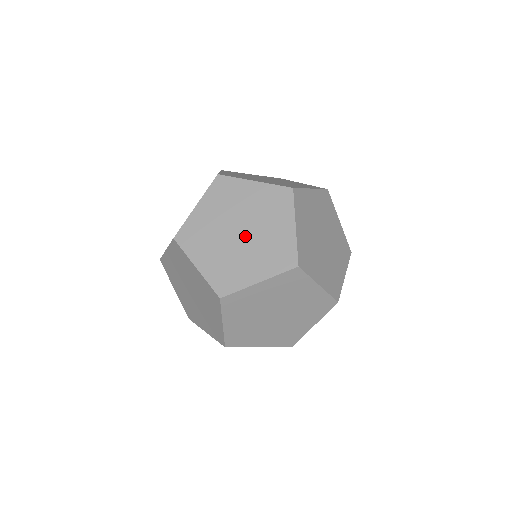
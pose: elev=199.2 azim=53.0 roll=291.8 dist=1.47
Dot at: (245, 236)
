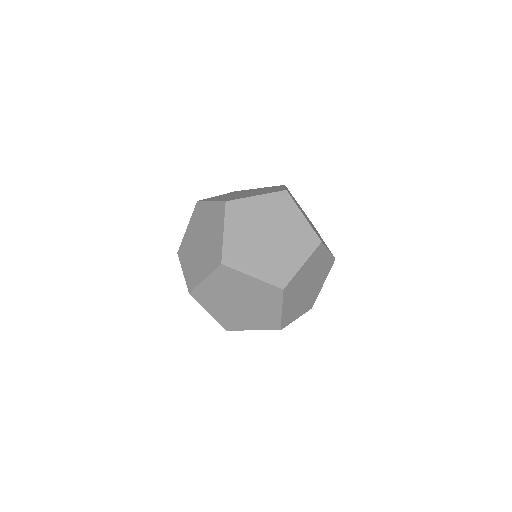
Dot at: (249, 193)
